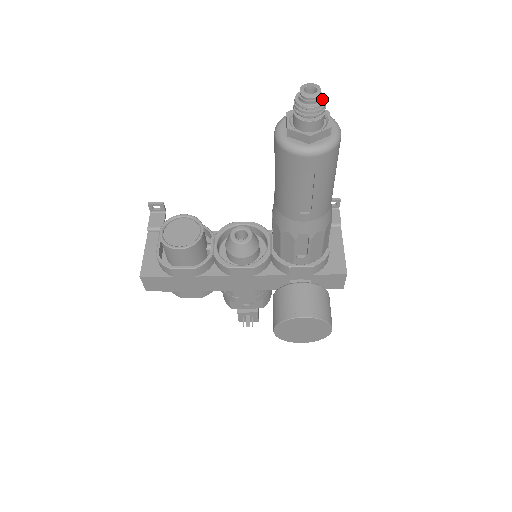
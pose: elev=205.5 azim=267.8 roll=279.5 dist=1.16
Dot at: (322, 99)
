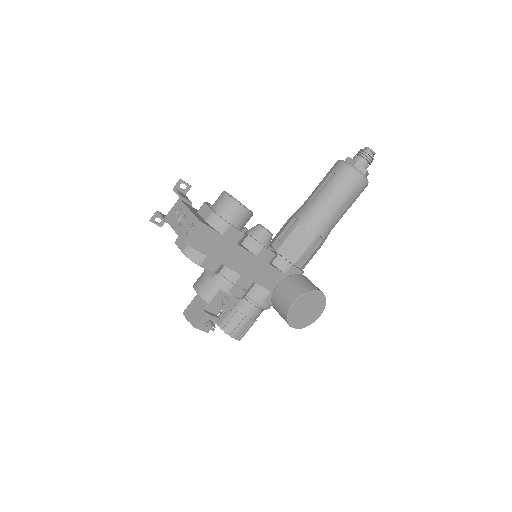
Dot at: (371, 158)
